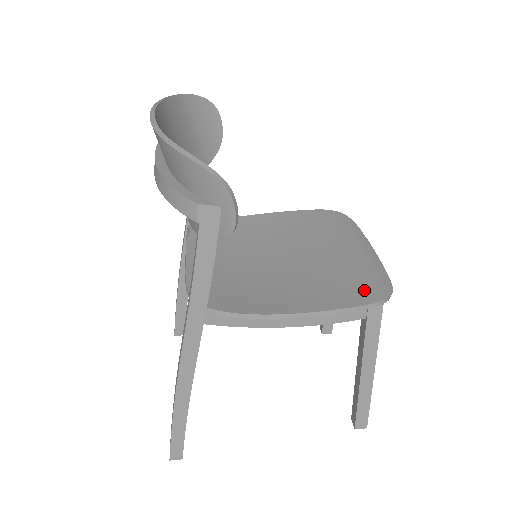
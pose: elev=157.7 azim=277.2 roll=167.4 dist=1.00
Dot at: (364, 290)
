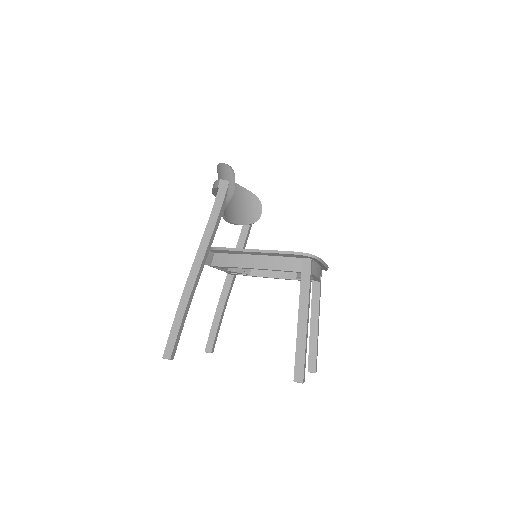
Dot at: occluded
